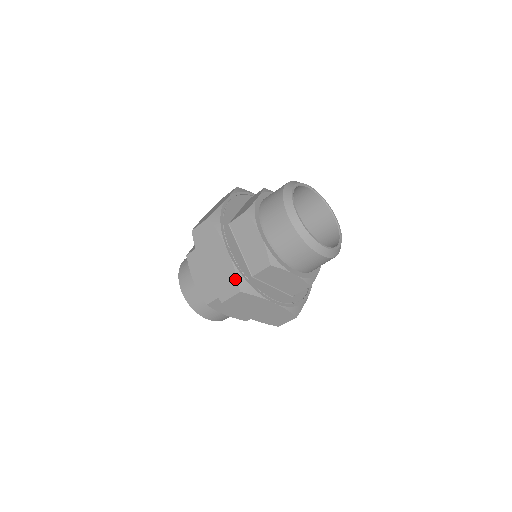
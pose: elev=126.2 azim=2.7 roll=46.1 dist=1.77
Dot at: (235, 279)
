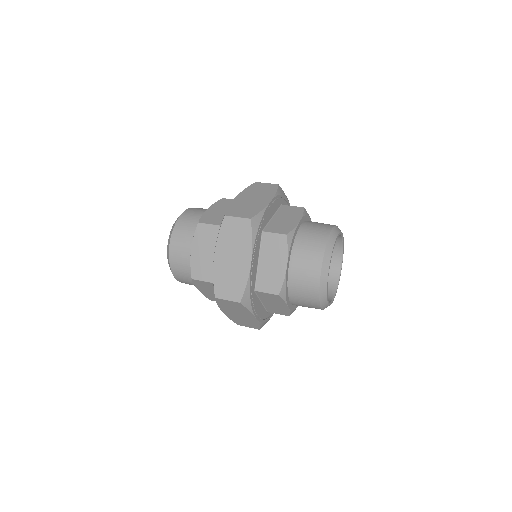
Dot at: (242, 290)
